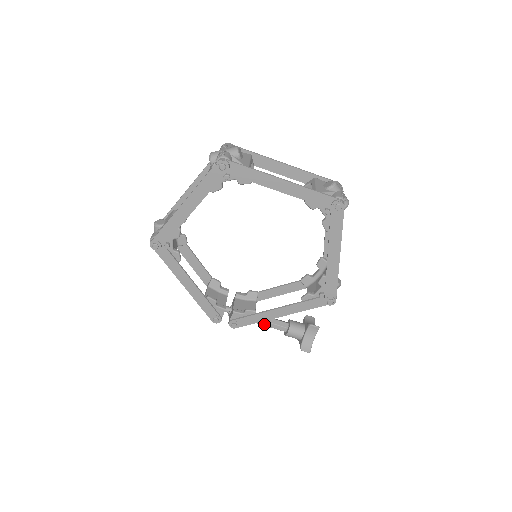
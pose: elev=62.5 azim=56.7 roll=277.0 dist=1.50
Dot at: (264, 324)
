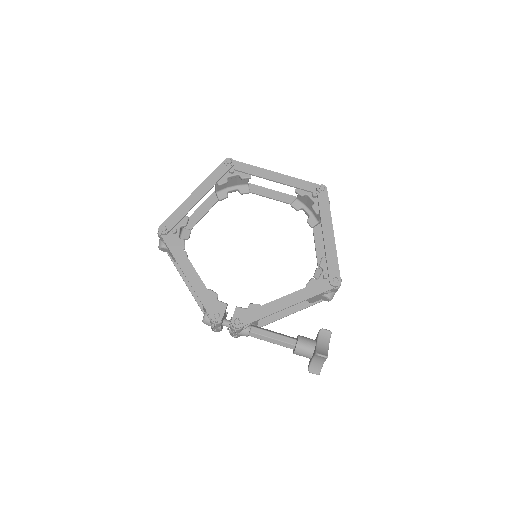
Dot at: (269, 336)
